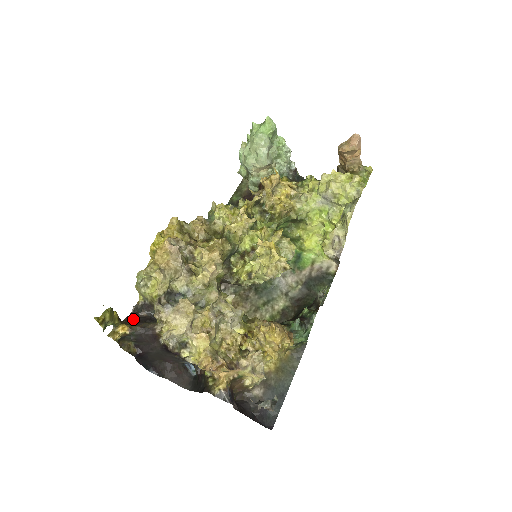
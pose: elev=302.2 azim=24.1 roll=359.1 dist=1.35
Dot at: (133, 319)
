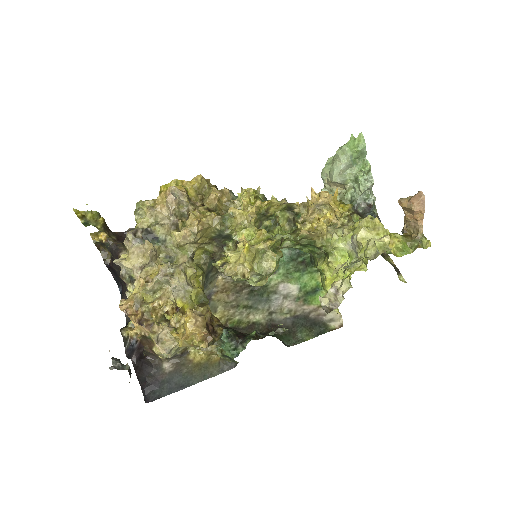
Dot at: (122, 236)
